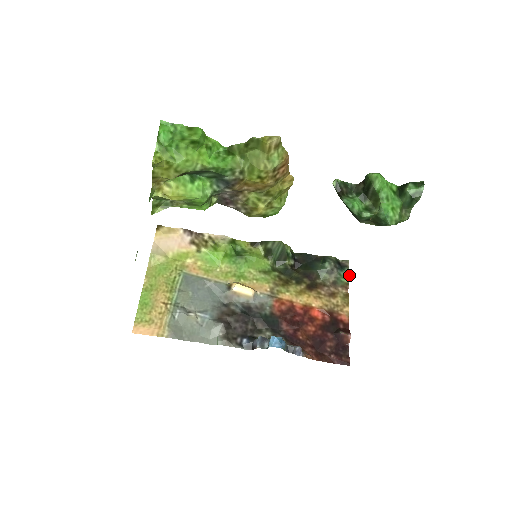
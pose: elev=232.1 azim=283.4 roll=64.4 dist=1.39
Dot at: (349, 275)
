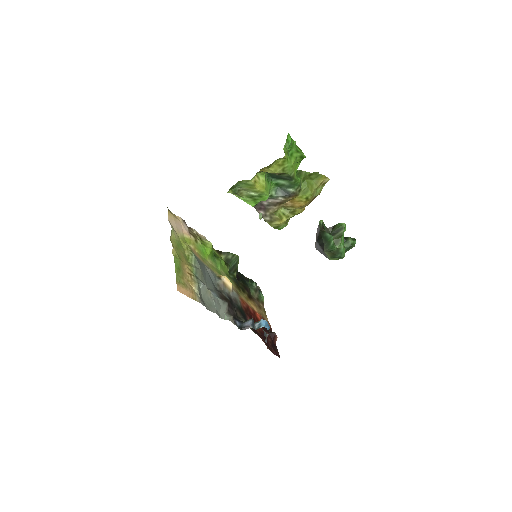
Dot at: occluded
